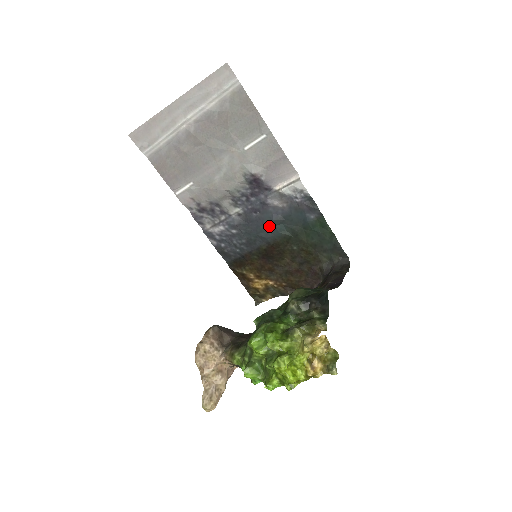
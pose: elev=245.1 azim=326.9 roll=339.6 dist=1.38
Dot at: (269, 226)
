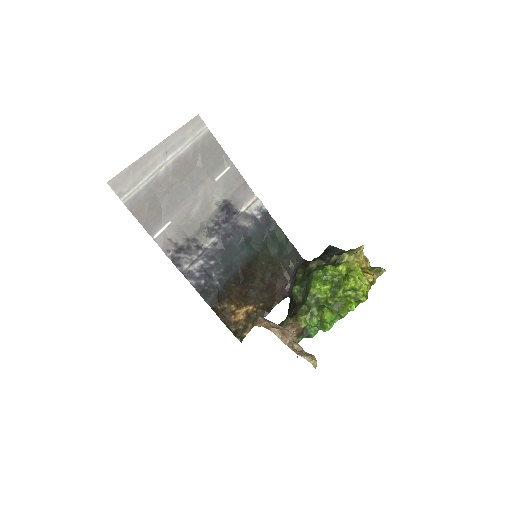
Dot at: (241, 247)
